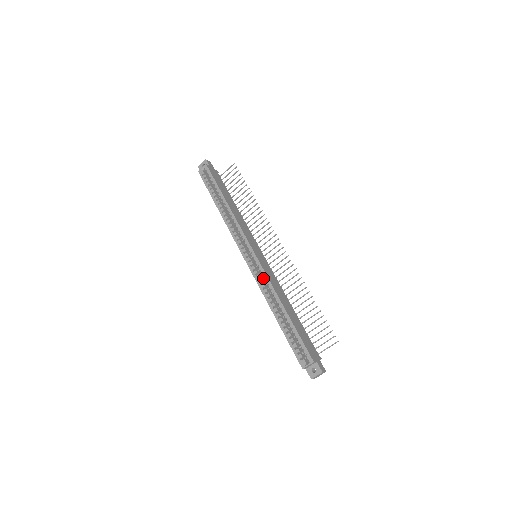
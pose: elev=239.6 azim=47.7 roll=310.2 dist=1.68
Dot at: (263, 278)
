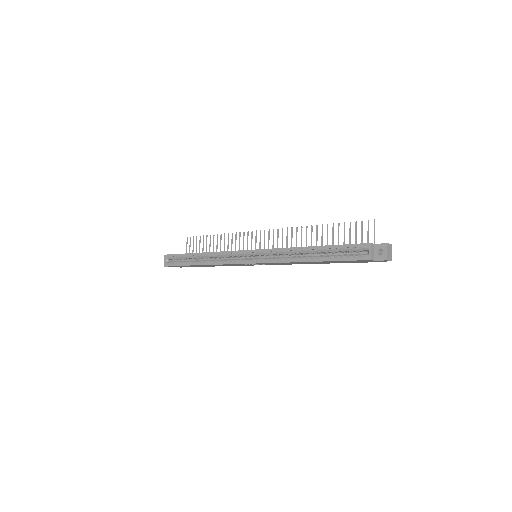
Dot at: (273, 254)
